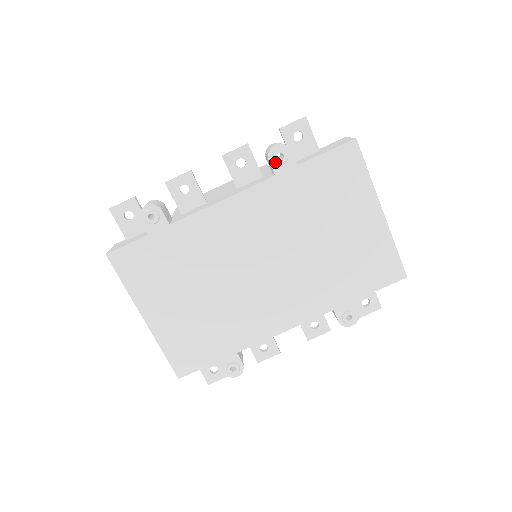
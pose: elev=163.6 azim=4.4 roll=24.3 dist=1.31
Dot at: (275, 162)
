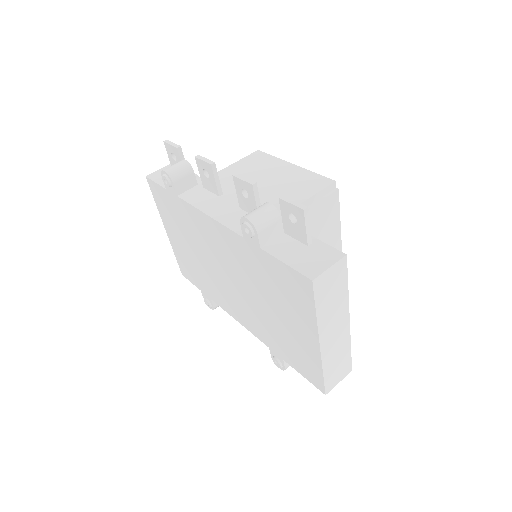
Dot at: (244, 229)
